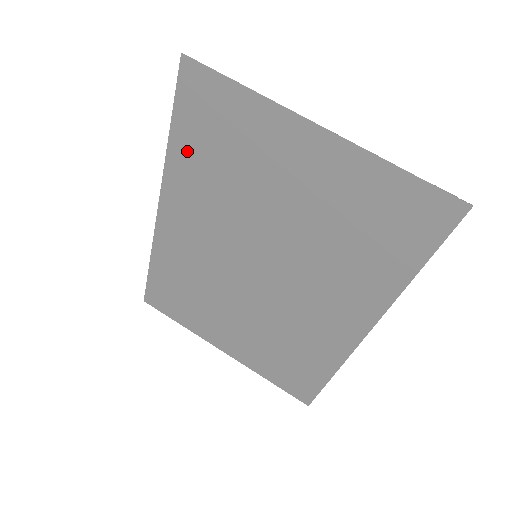
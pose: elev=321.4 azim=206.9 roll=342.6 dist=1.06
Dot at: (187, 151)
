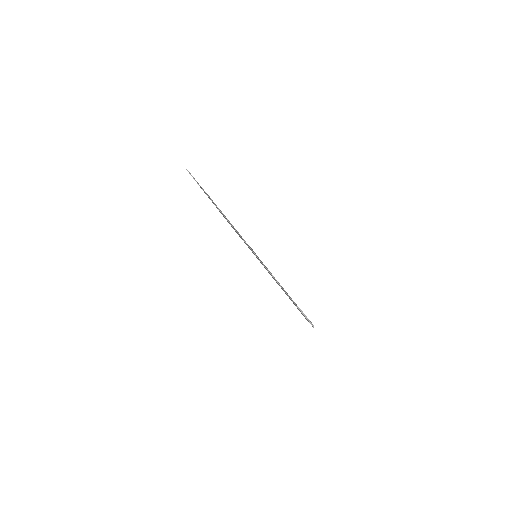
Dot at: occluded
